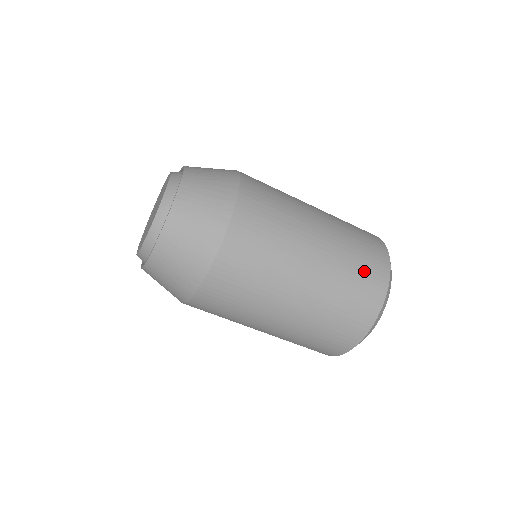
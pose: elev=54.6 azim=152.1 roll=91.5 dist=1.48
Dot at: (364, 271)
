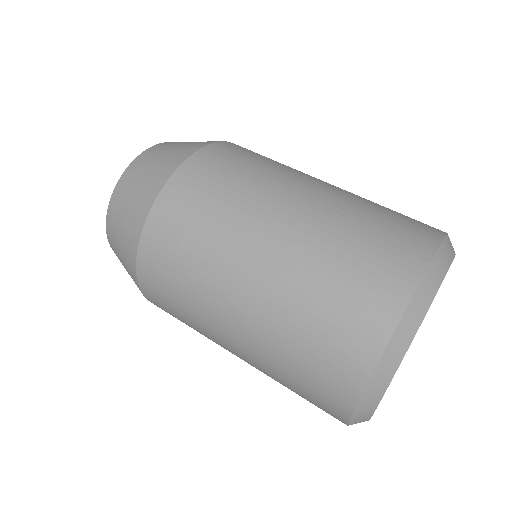
Dot at: (397, 218)
